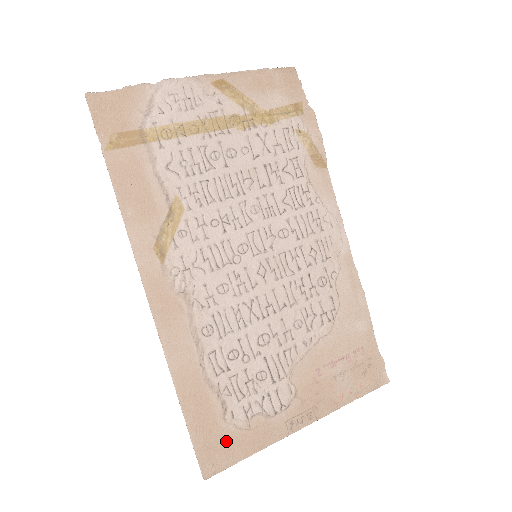
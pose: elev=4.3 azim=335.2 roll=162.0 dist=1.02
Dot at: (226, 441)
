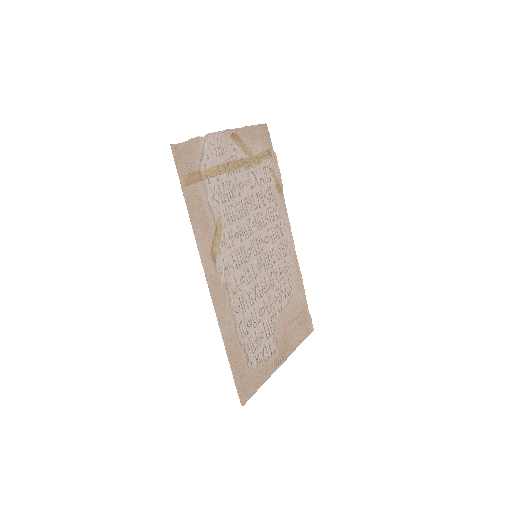
Dot at: (250, 380)
